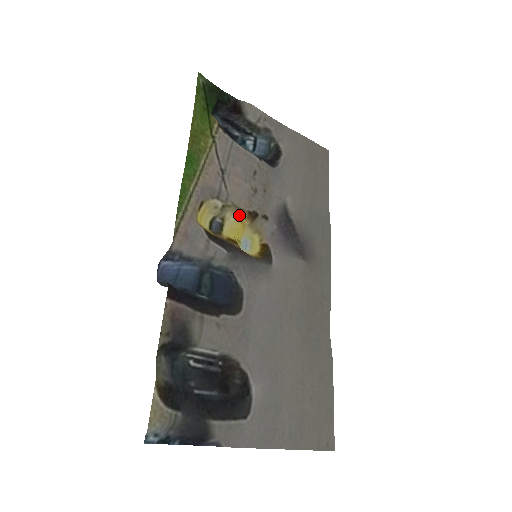
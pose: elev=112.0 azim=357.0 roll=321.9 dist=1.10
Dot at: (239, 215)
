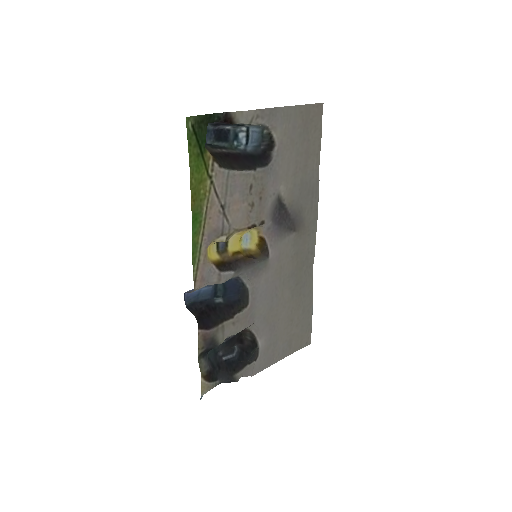
Dot at: (240, 232)
